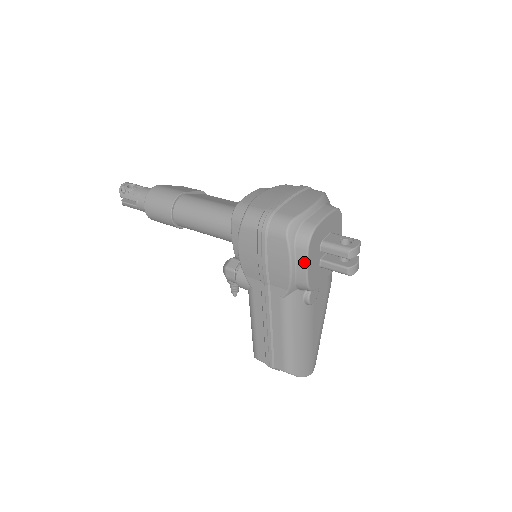
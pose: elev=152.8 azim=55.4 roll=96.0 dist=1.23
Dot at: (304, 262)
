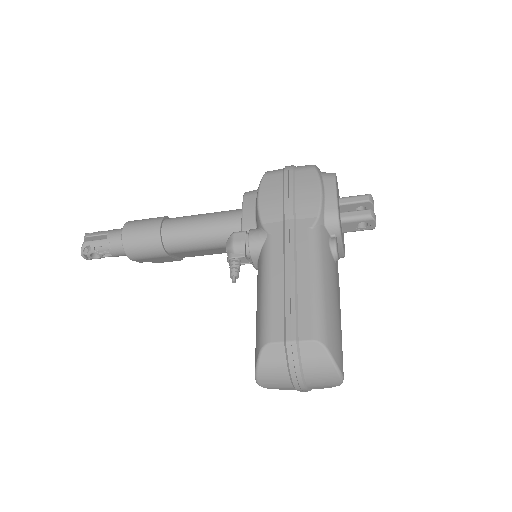
Dot at: (333, 187)
